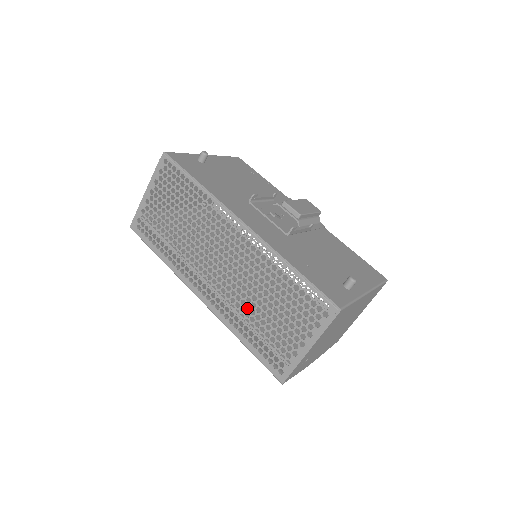
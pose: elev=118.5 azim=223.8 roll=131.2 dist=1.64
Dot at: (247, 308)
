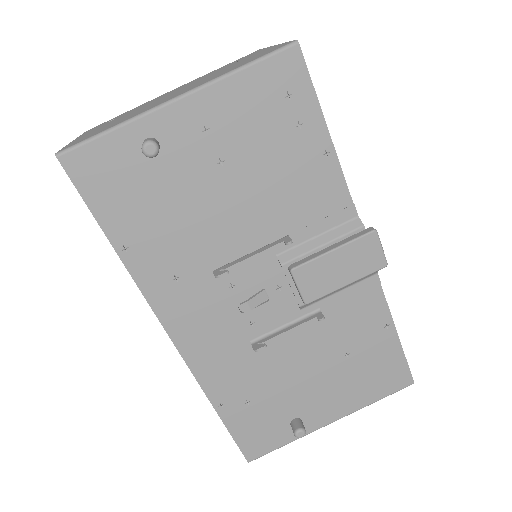
Dot at: occluded
